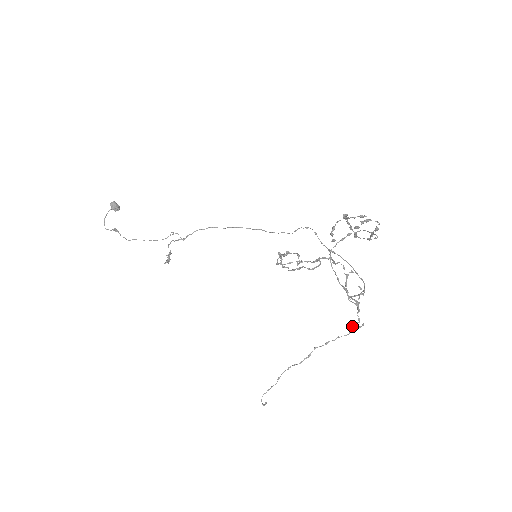
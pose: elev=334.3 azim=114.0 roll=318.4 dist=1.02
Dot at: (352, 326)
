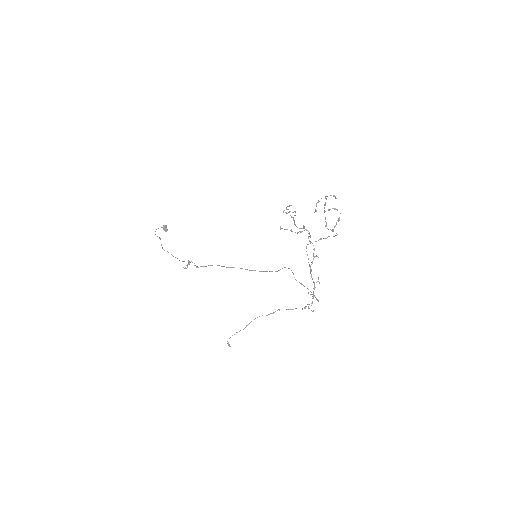
Dot at: occluded
